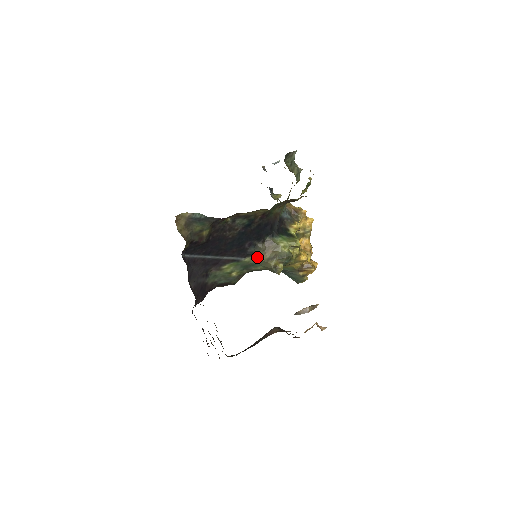
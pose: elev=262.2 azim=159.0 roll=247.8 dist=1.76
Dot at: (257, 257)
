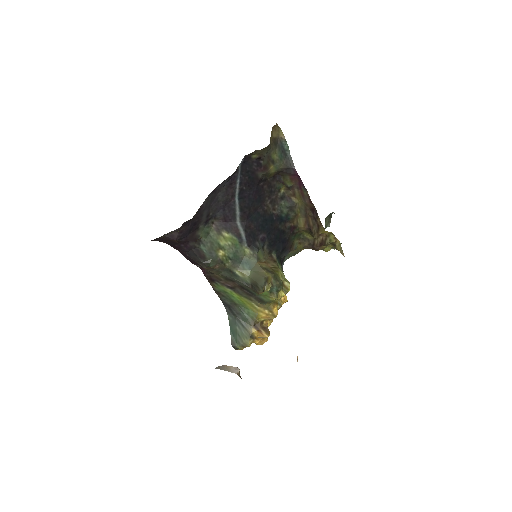
Dot at: (256, 258)
